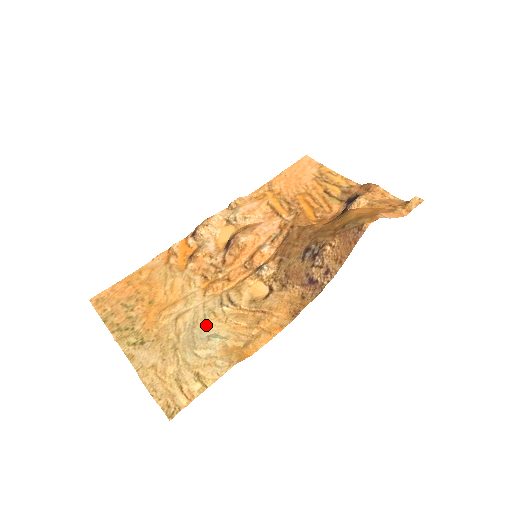
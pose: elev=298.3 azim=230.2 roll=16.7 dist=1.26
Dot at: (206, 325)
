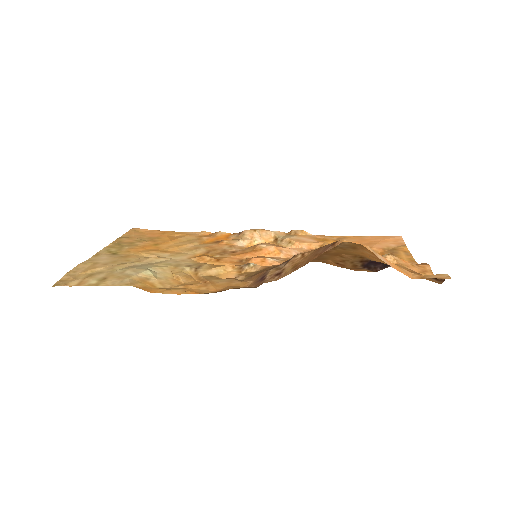
Dot at: (160, 266)
